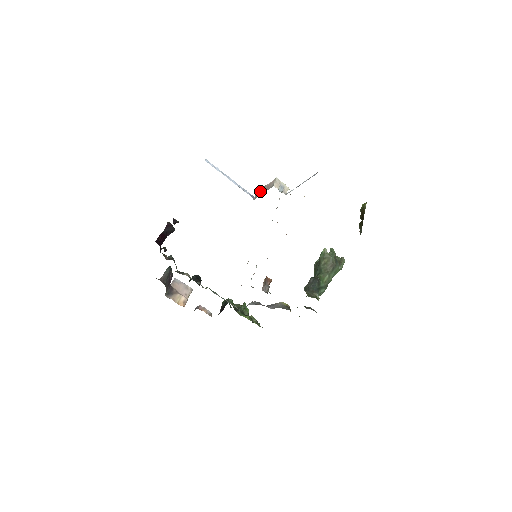
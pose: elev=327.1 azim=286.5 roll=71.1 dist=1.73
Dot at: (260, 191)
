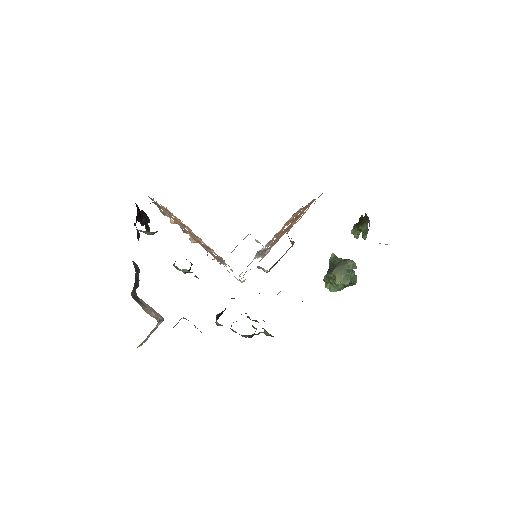
Dot at: (231, 252)
